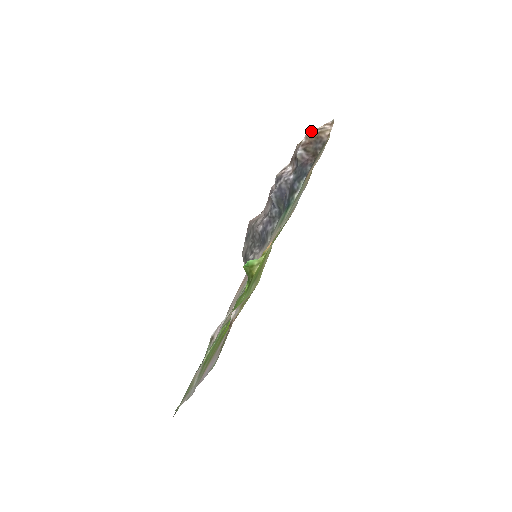
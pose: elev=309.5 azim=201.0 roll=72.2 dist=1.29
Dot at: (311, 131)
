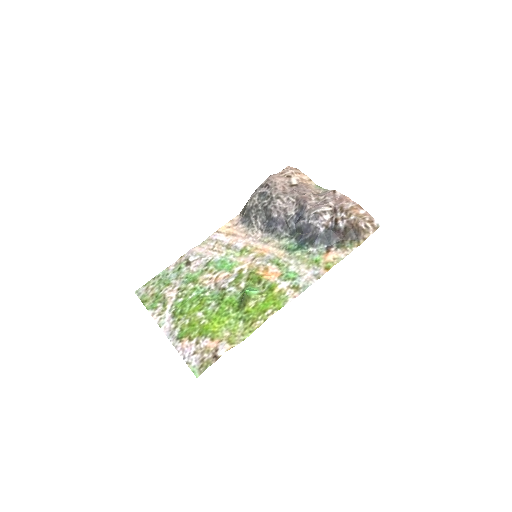
Dot at: (361, 222)
